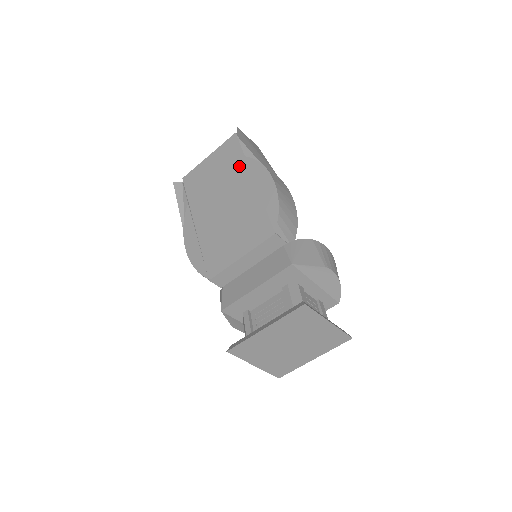
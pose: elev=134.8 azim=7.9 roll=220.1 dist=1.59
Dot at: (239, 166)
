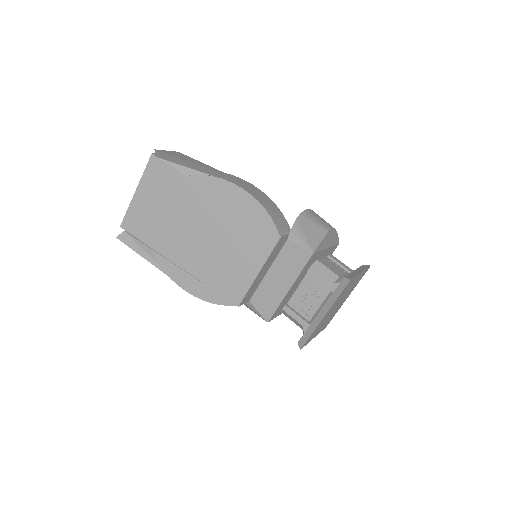
Dot at: (186, 188)
